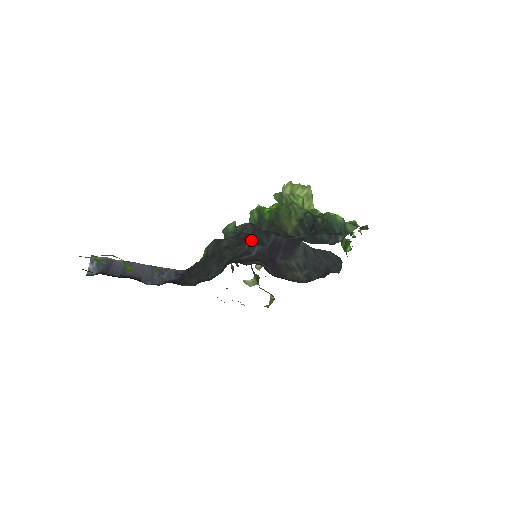
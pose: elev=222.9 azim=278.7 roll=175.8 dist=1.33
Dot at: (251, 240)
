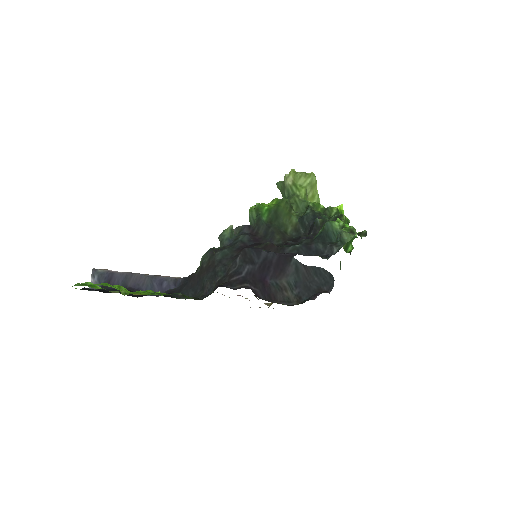
Dot at: (241, 258)
